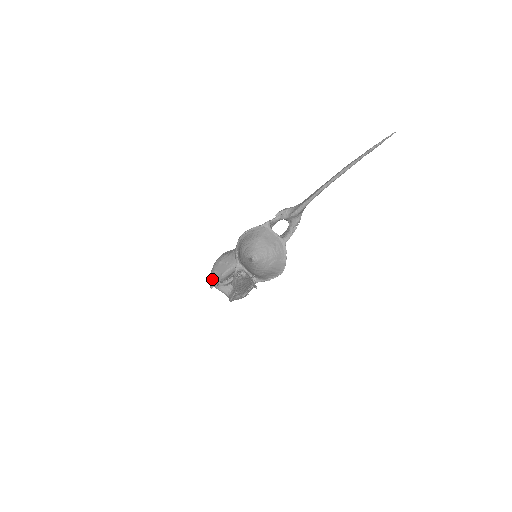
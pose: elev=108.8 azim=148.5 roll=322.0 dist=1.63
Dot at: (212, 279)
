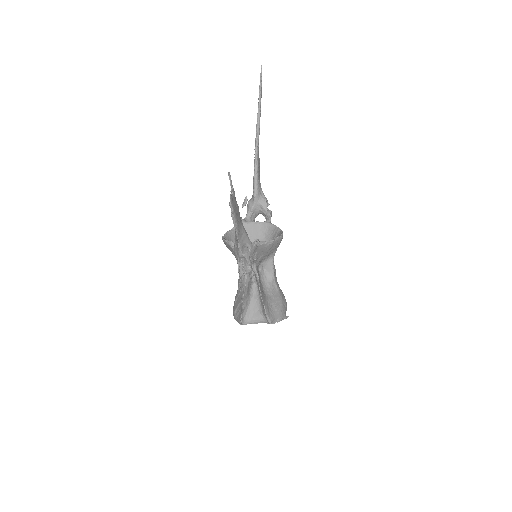
Dot at: (237, 317)
